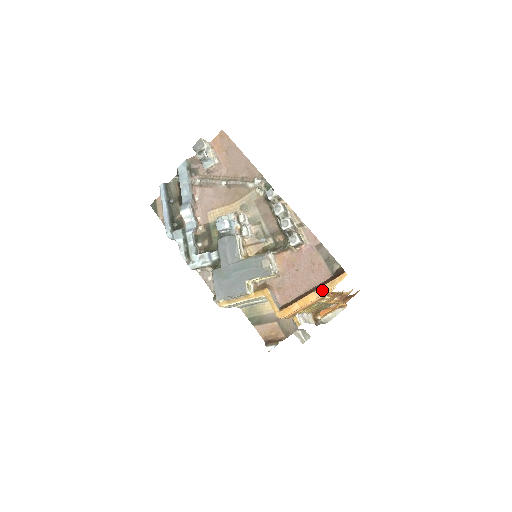
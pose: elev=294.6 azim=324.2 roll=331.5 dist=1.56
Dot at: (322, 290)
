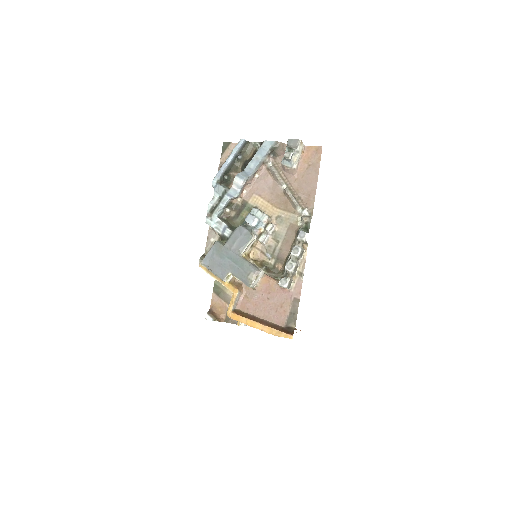
Dot at: (268, 330)
